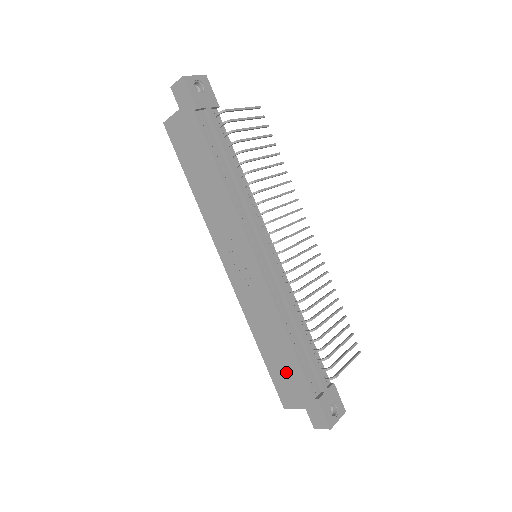
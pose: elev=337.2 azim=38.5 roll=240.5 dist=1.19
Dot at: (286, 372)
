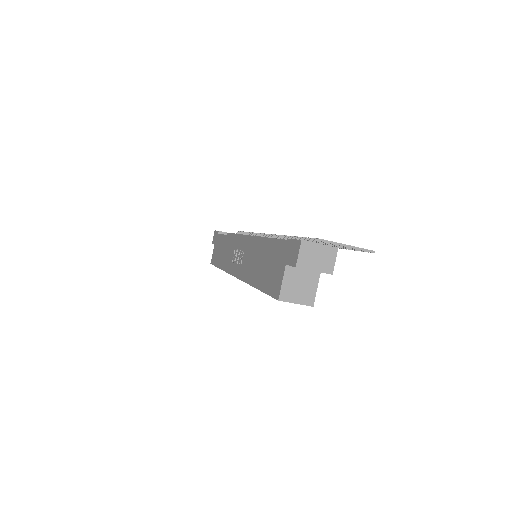
Dot at: (269, 266)
